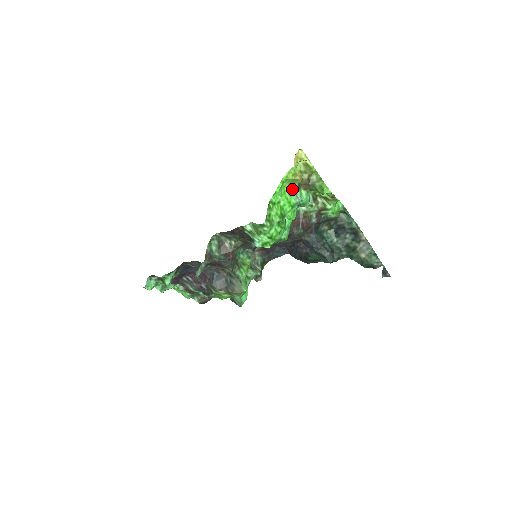
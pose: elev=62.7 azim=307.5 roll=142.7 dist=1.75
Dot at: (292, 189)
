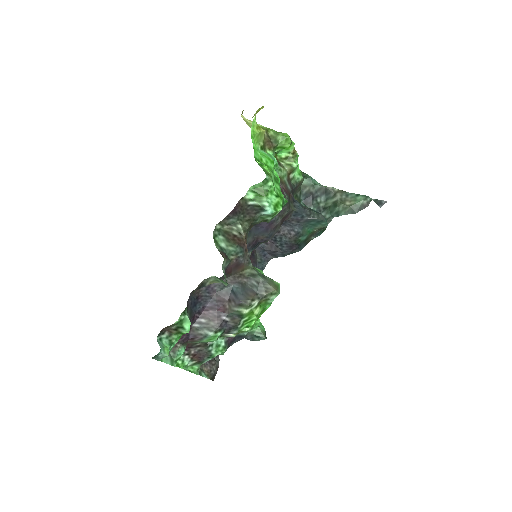
Dot at: (260, 150)
